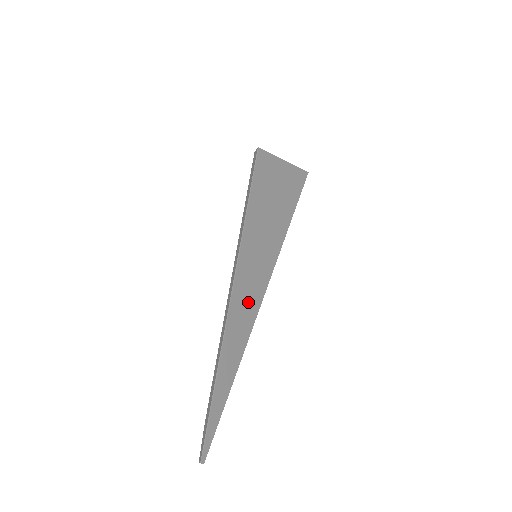
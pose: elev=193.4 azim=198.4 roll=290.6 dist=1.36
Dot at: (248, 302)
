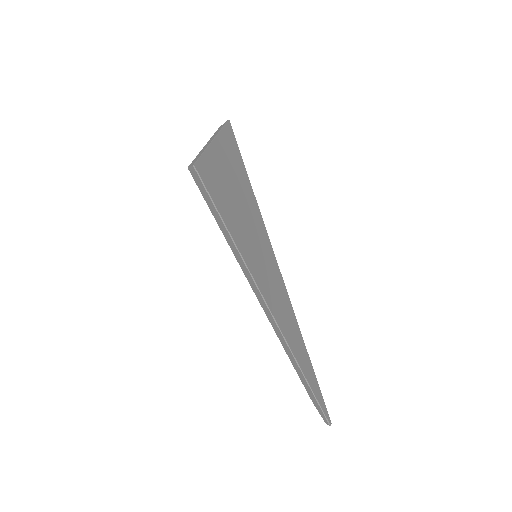
Dot at: (280, 299)
